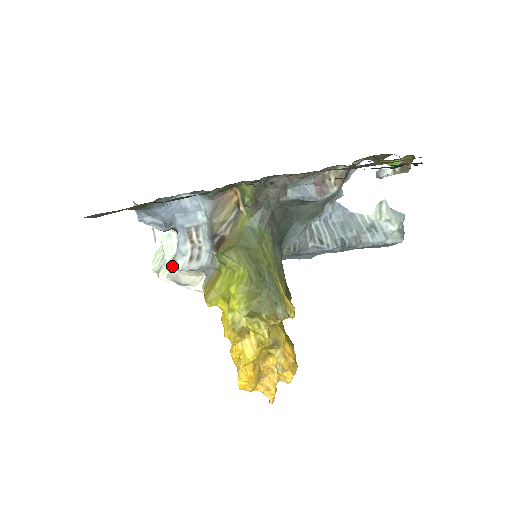
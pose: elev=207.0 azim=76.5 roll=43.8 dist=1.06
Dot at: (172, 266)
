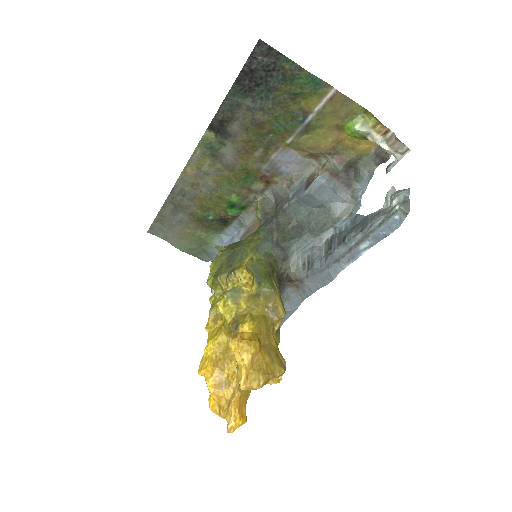
Dot at: occluded
